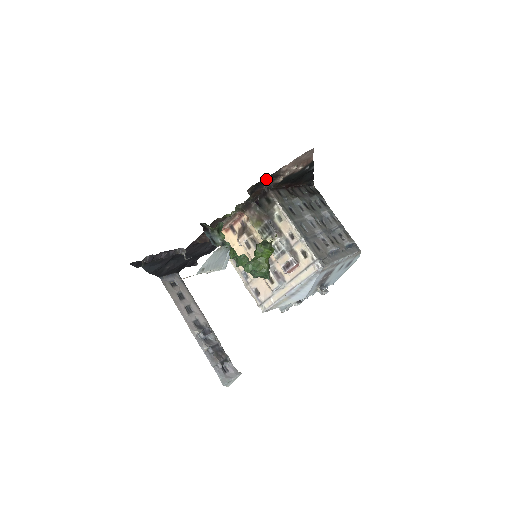
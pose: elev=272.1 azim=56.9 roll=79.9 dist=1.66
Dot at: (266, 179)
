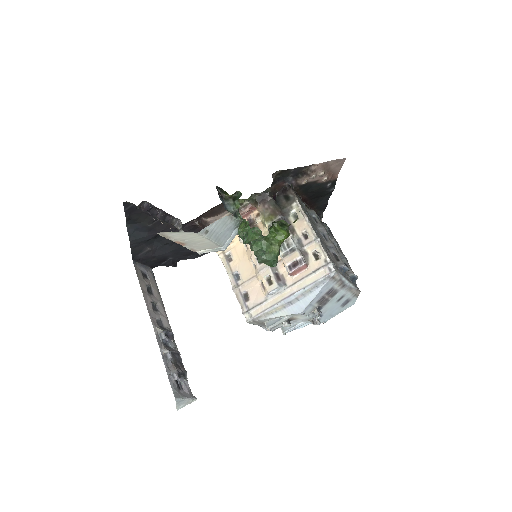
Dot at: (293, 172)
